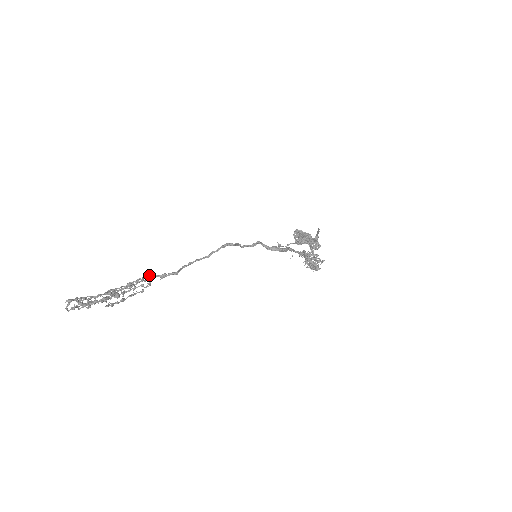
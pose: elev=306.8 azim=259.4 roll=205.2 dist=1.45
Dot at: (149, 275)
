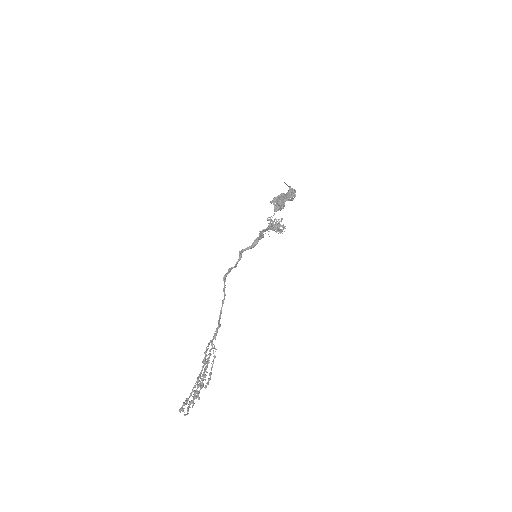
Dot at: occluded
